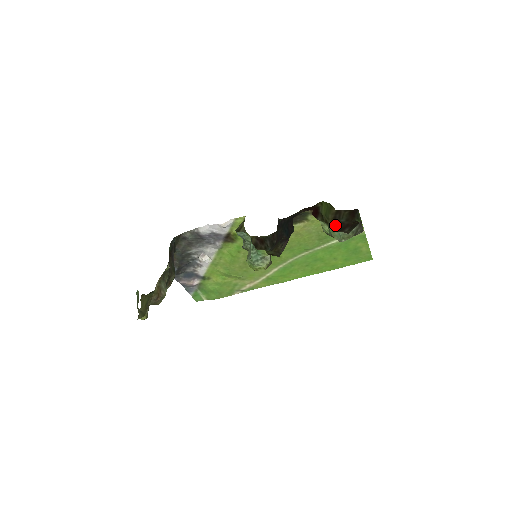
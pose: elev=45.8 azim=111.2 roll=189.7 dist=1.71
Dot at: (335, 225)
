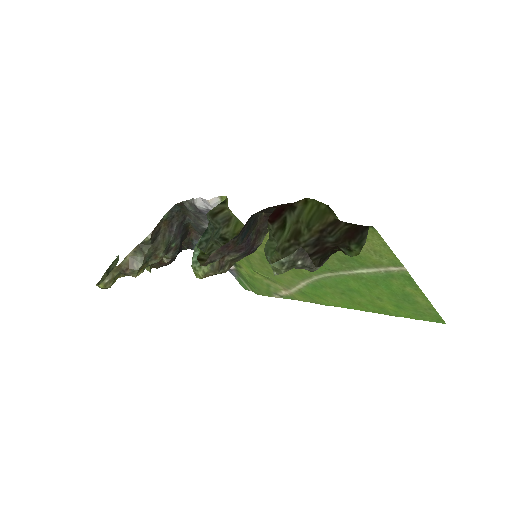
Dot at: (310, 243)
